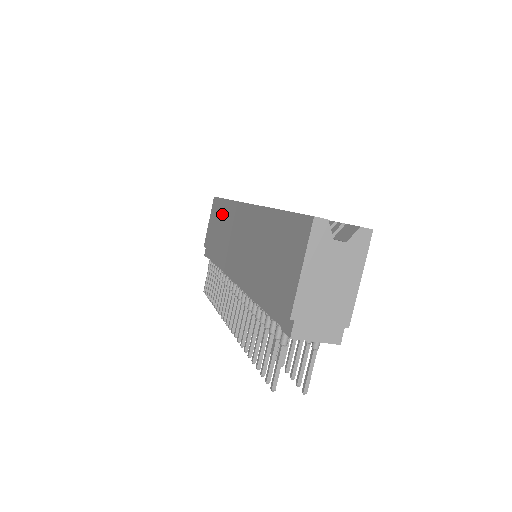
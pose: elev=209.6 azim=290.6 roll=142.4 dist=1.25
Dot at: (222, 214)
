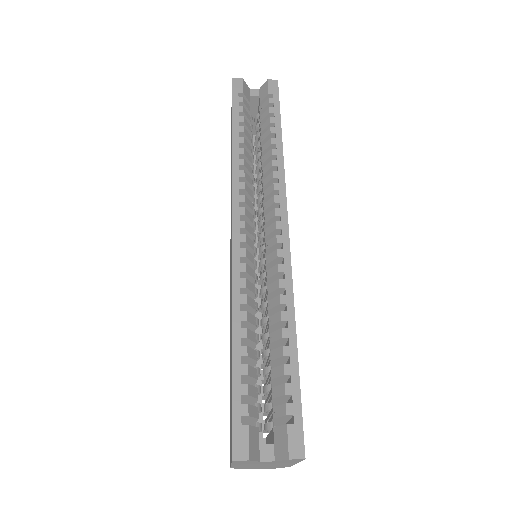
Dot at: occluded
